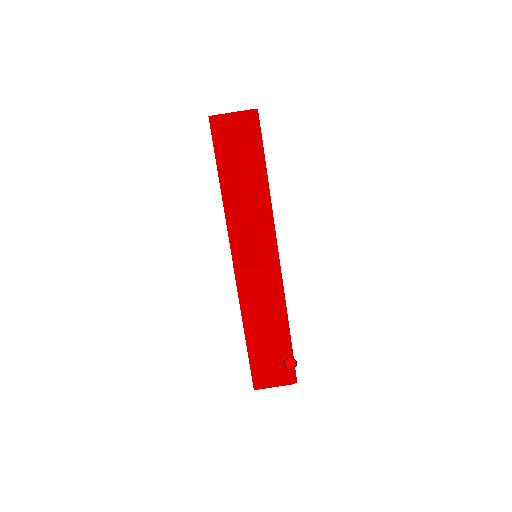
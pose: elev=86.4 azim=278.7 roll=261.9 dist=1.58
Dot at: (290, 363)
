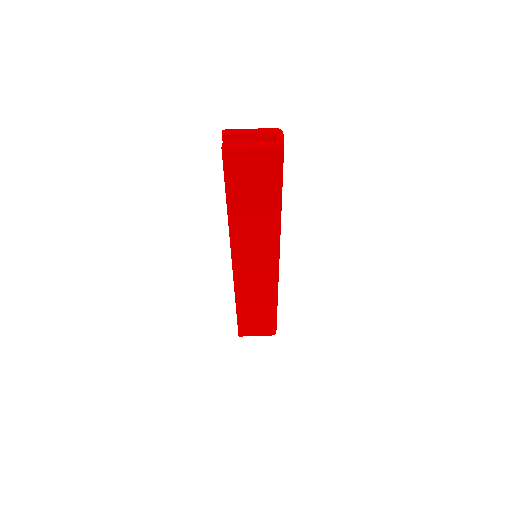
Dot at: (273, 325)
